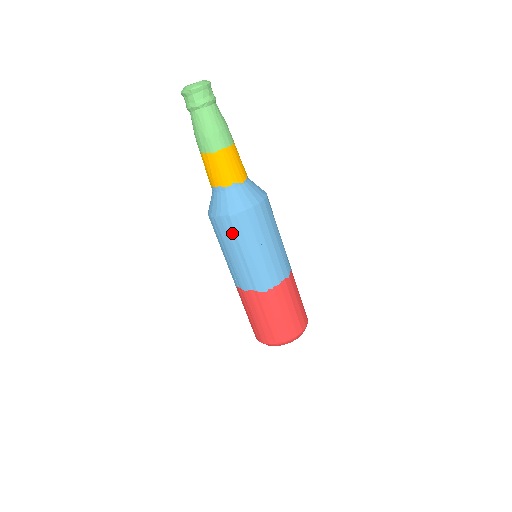
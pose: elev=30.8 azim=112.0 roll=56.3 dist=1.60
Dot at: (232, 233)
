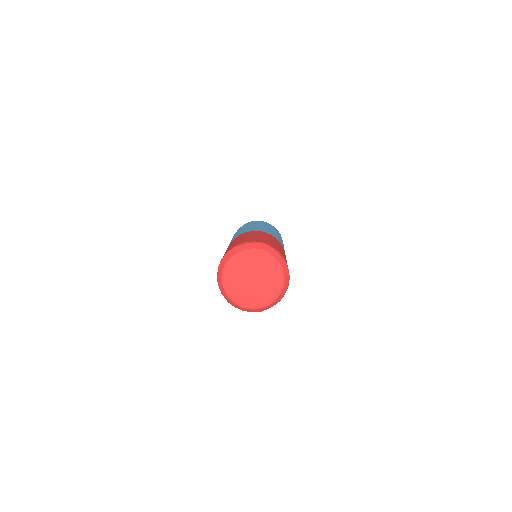
Dot at: occluded
